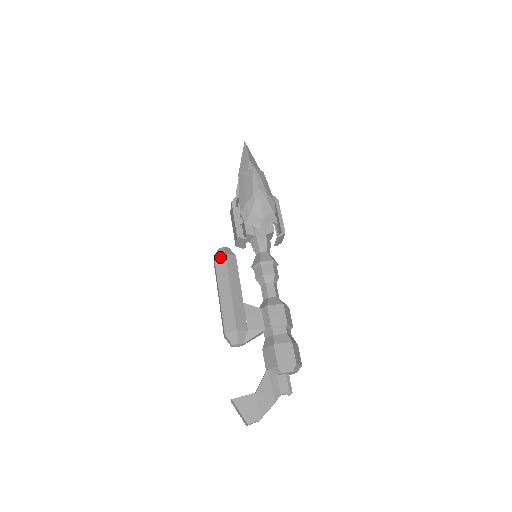
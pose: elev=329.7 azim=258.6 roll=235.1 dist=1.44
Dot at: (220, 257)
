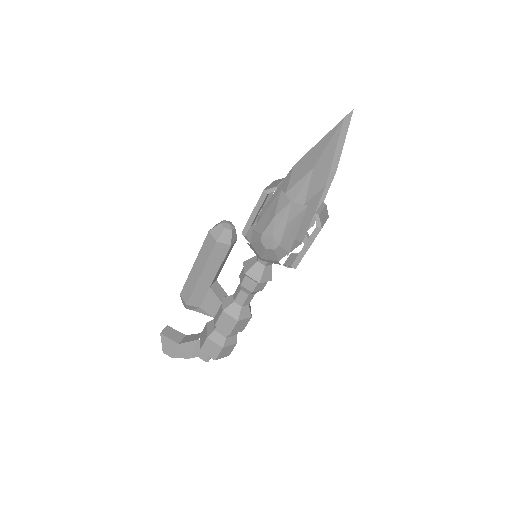
Dot at: (212, 238)
